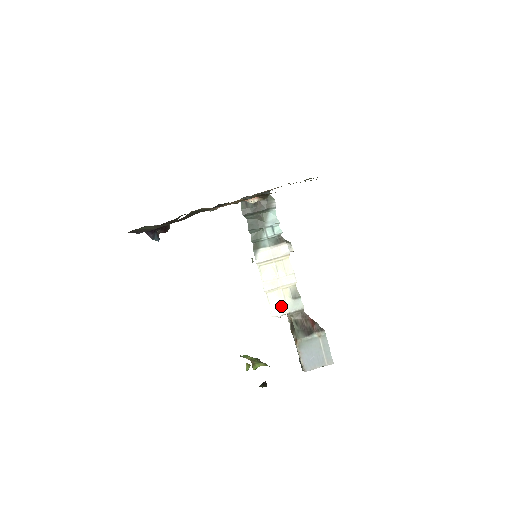
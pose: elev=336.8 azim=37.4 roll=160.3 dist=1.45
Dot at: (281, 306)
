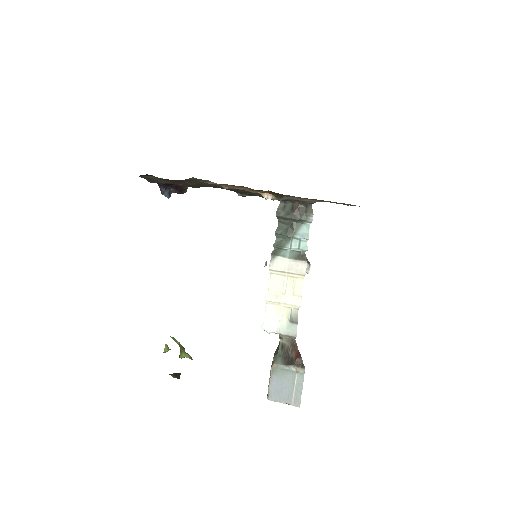
Dot at: (275, 323)
